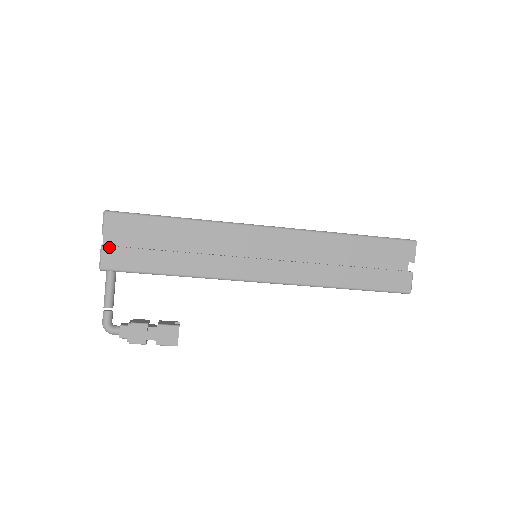
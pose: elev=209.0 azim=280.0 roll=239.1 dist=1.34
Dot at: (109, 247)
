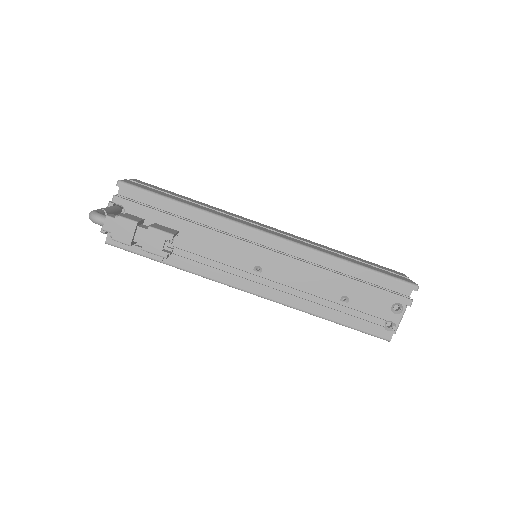
Dot at: (132, 182)
